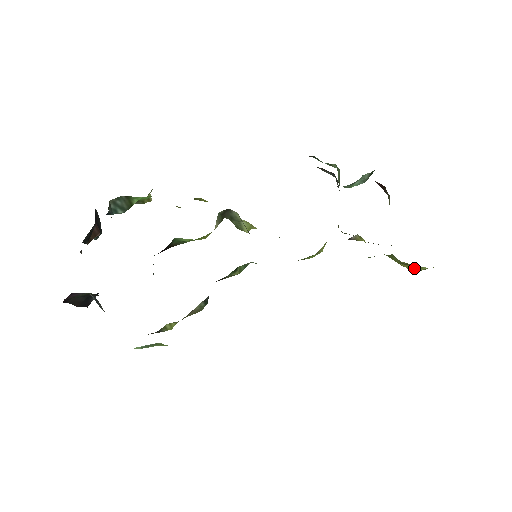
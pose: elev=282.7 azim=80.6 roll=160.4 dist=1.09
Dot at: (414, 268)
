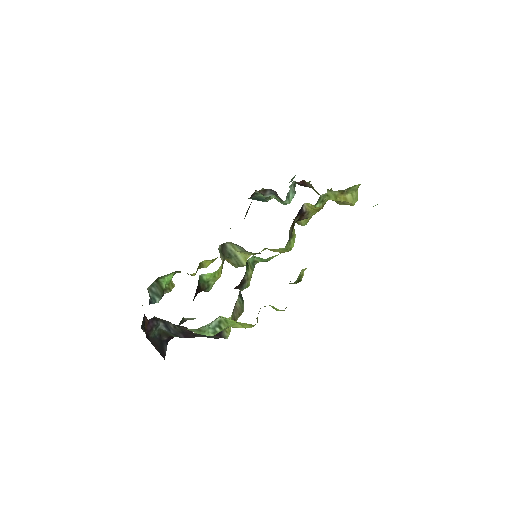
Dot at: (349, 198)
